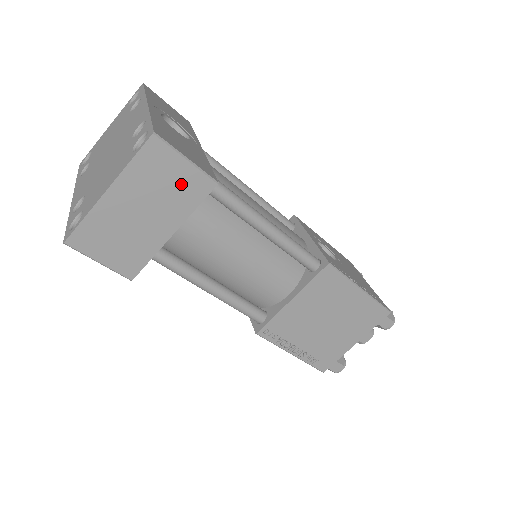
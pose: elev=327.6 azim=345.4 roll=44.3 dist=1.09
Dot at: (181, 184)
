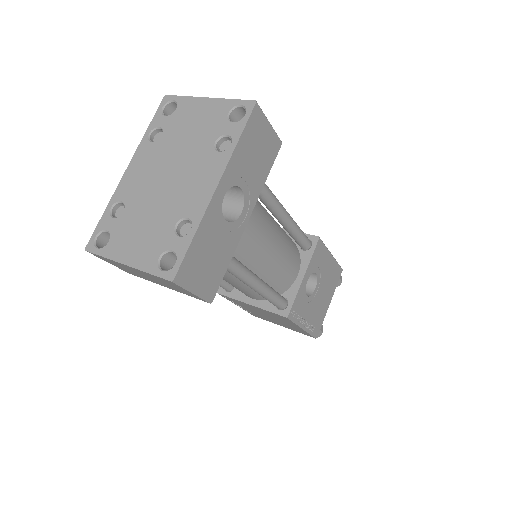
Dot at: (183, 291)
